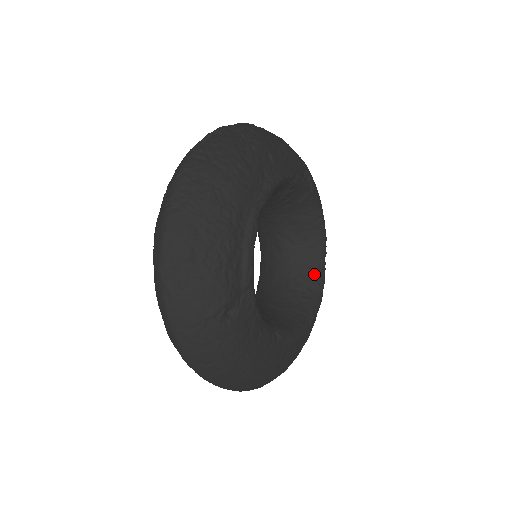
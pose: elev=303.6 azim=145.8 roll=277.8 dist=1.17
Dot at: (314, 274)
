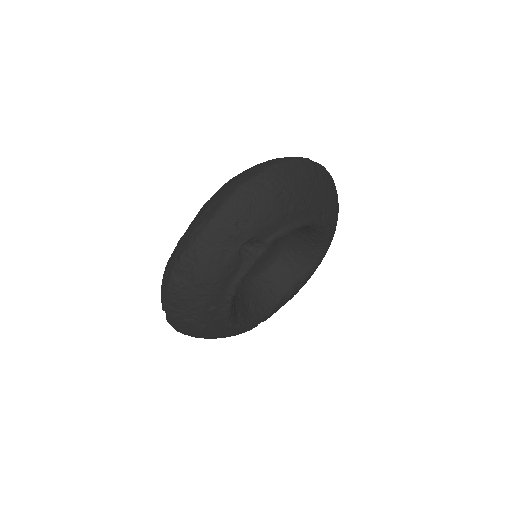
Dot at: (311, 229)
